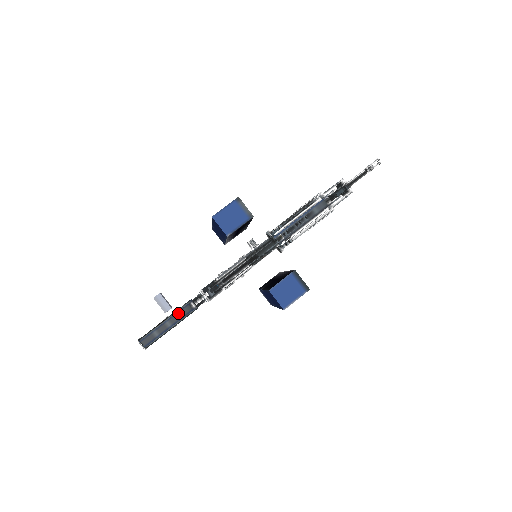
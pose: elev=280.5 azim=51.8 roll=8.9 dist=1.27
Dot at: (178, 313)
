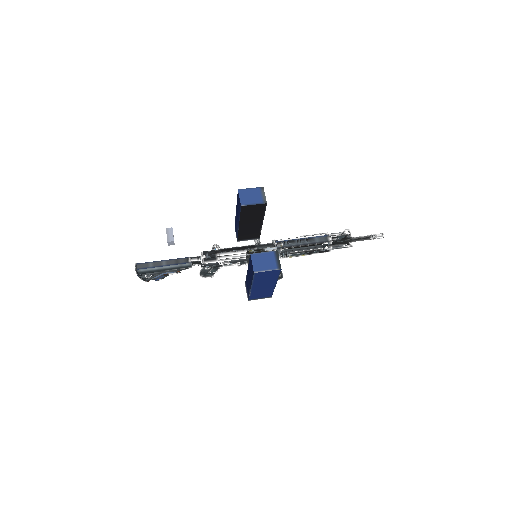
Dot at: (176, 259)
